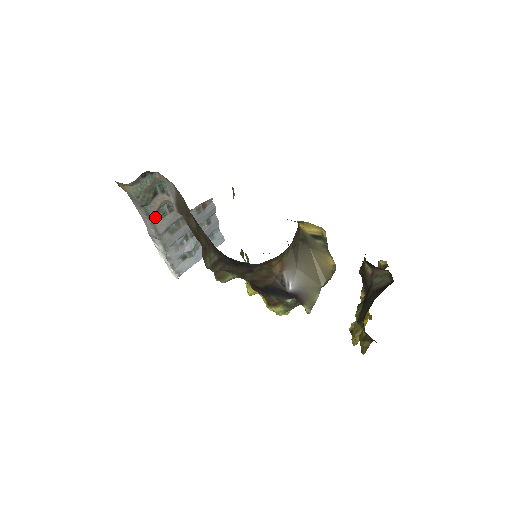
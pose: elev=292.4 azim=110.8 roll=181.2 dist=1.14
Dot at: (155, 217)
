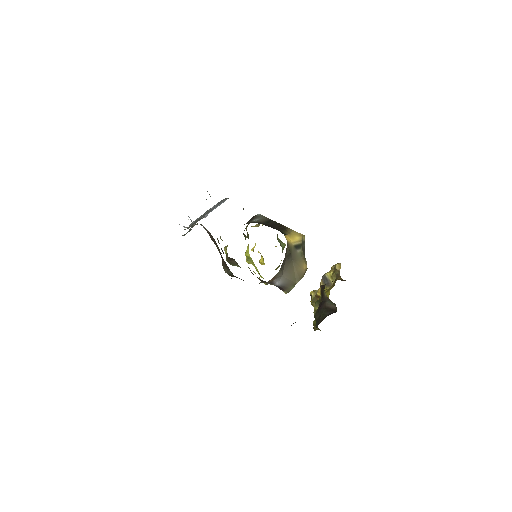
Dot at: occluded
